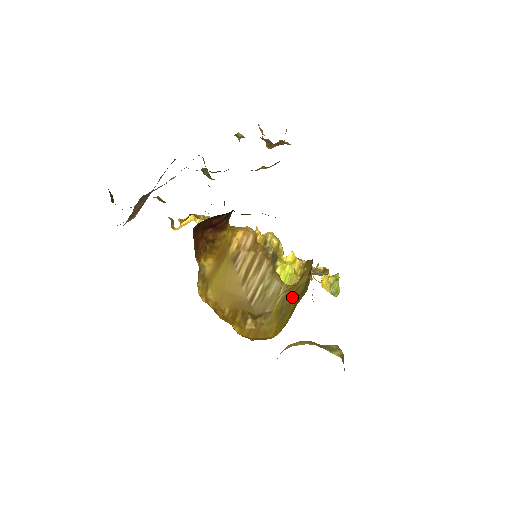
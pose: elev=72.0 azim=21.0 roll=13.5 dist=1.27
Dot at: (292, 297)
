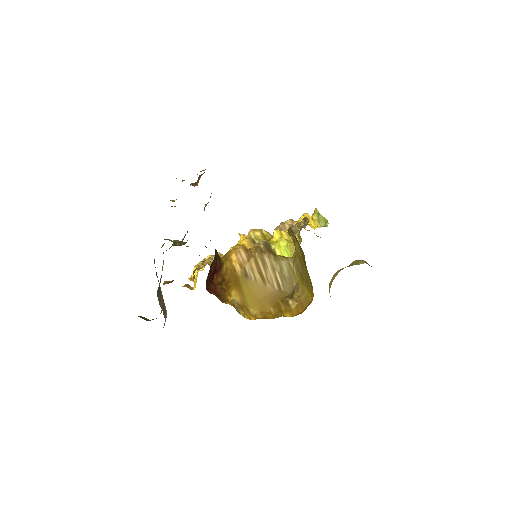
Dot at: (300, 264)
